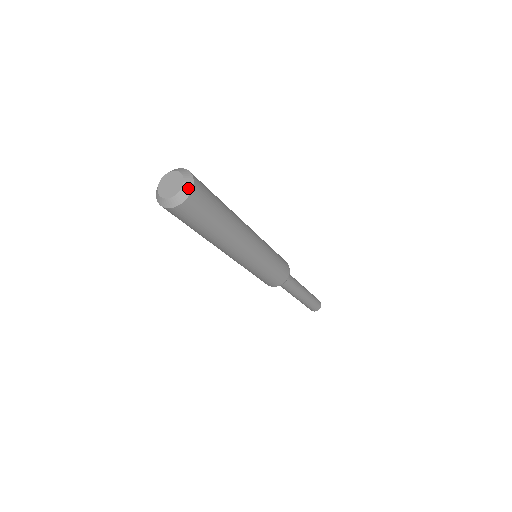
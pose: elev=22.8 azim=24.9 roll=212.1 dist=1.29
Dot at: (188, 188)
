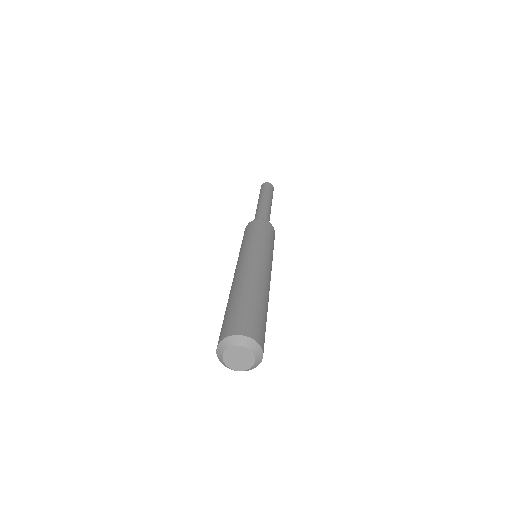
Dot at: (259, 361)
